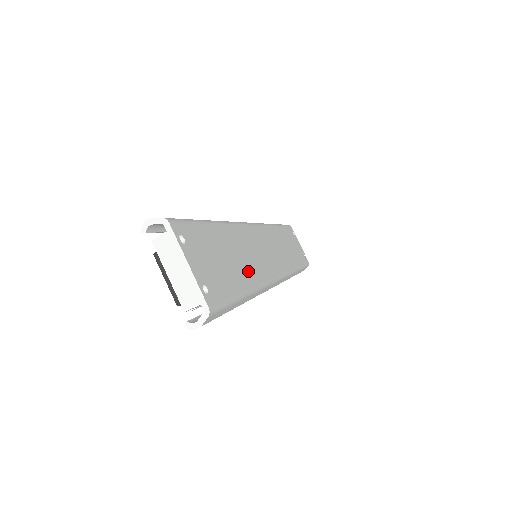
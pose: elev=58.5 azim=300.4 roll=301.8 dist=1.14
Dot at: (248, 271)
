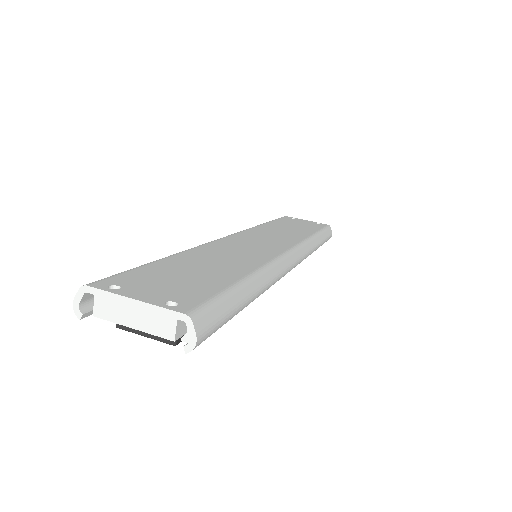
Dot at: (237, 265)
